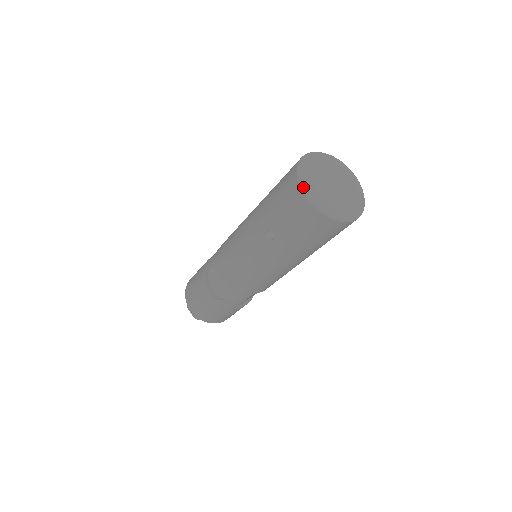
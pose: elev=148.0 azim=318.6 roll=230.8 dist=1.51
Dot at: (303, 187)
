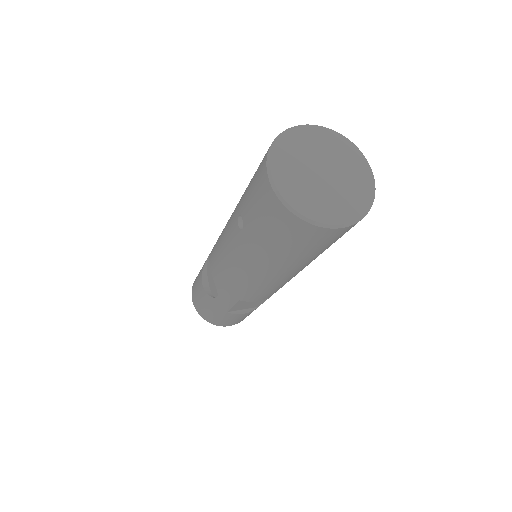
Dot at: (269, 160)
